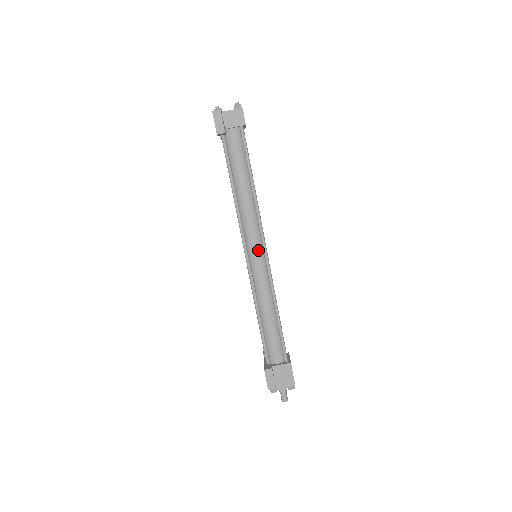
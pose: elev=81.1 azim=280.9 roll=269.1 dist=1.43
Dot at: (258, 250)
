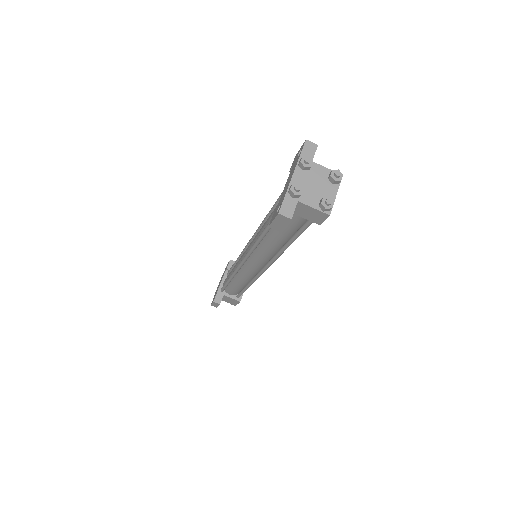
Dot at: (258, 266)
